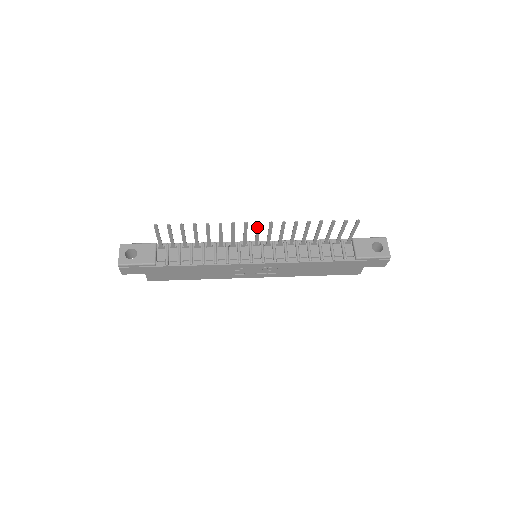
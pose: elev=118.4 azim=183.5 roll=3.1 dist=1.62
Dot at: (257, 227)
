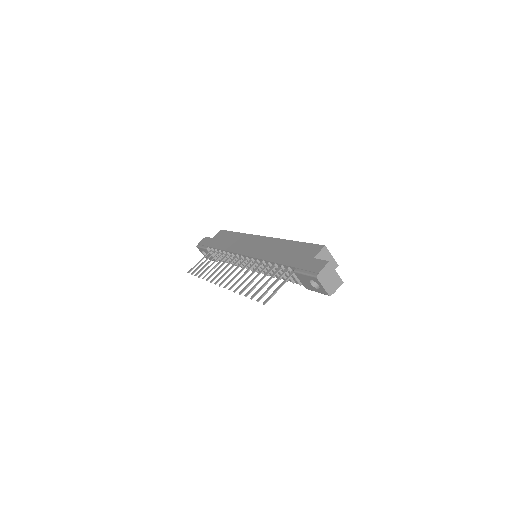
Dot at: (224, 281)
